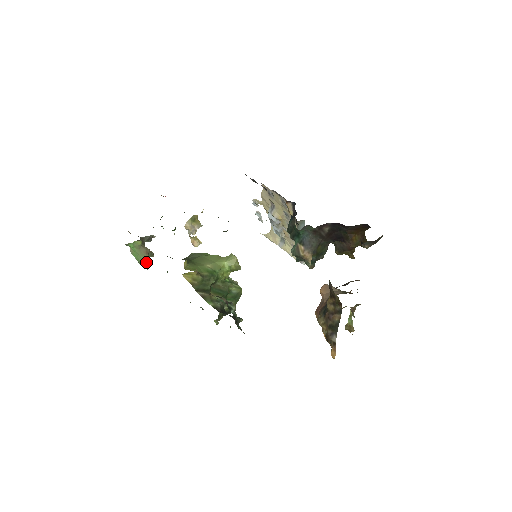
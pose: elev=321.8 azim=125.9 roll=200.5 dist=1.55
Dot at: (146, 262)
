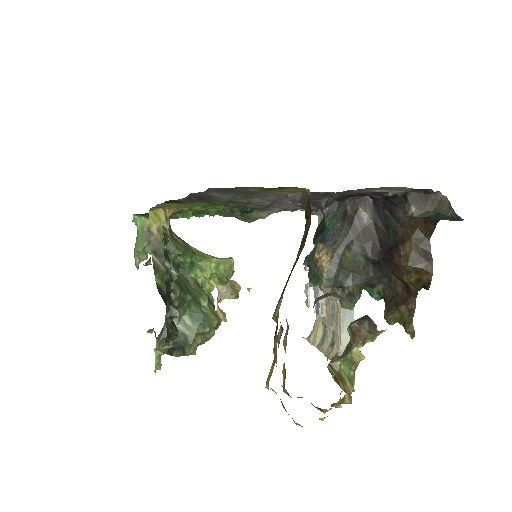
Dot at: (140, 250)
